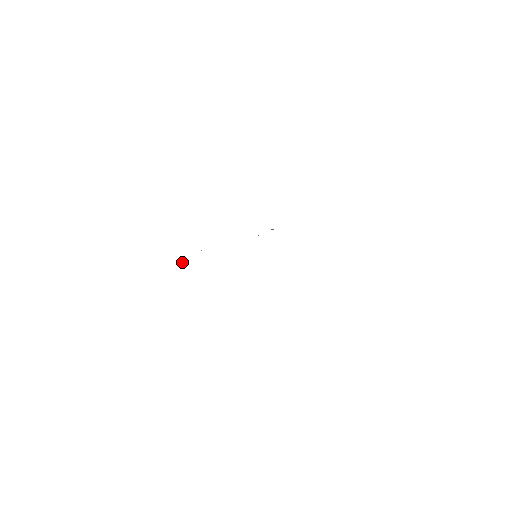
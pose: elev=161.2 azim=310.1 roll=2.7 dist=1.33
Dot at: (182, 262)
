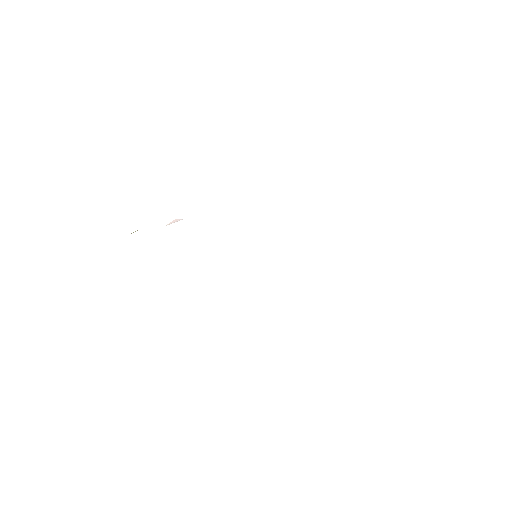
Dot at: (175, 220)
